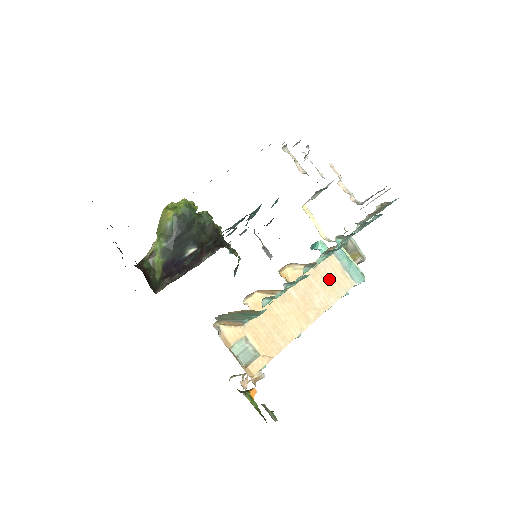
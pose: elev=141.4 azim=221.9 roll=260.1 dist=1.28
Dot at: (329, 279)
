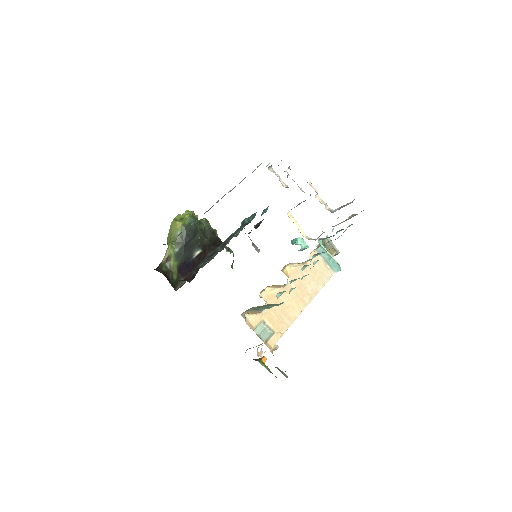
Dot at: (316, 271)
